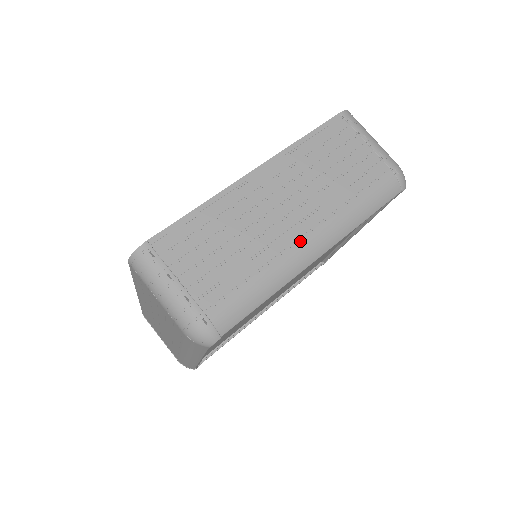
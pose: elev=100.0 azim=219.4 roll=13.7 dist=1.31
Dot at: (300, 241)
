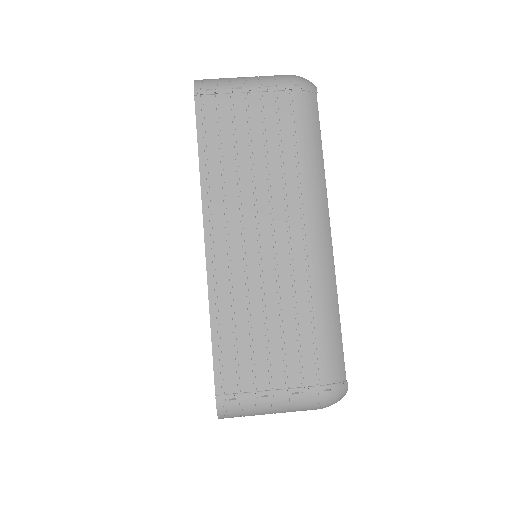
Dot at: occluded
